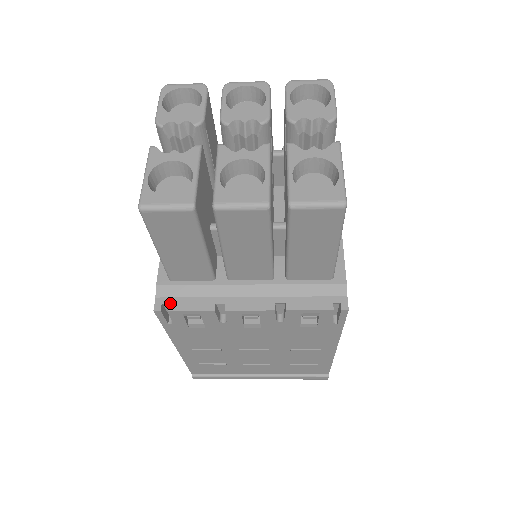
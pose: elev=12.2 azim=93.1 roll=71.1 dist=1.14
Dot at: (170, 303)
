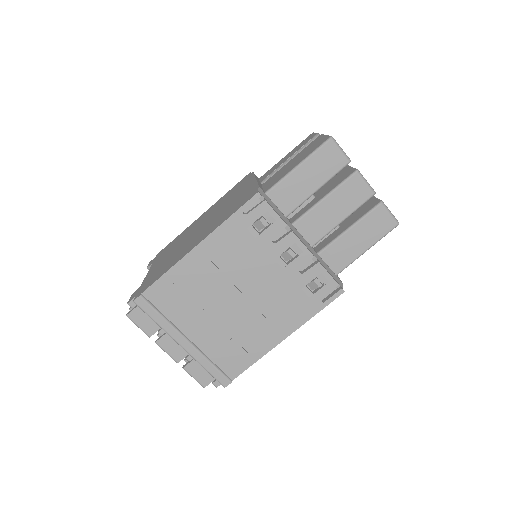
Dot at: (266, 199)
